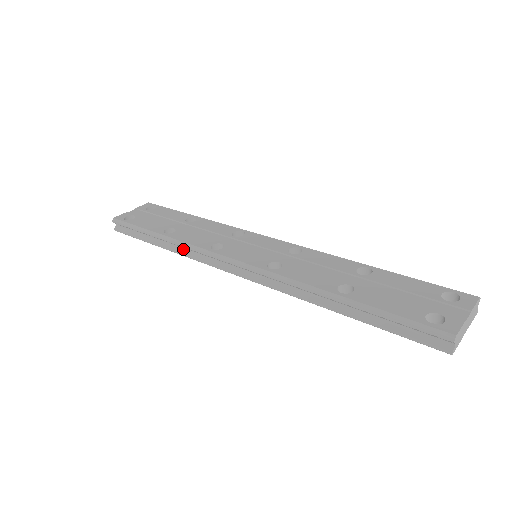
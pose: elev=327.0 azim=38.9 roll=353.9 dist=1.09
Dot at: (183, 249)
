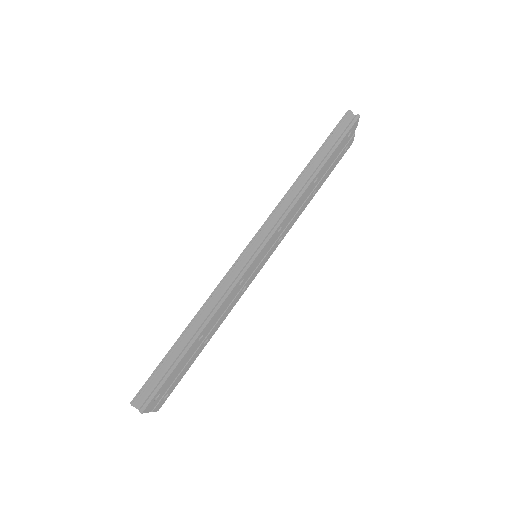
Dot at: (211, 309)
